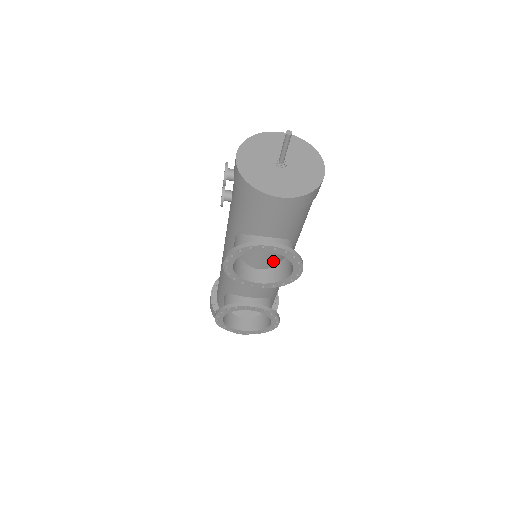
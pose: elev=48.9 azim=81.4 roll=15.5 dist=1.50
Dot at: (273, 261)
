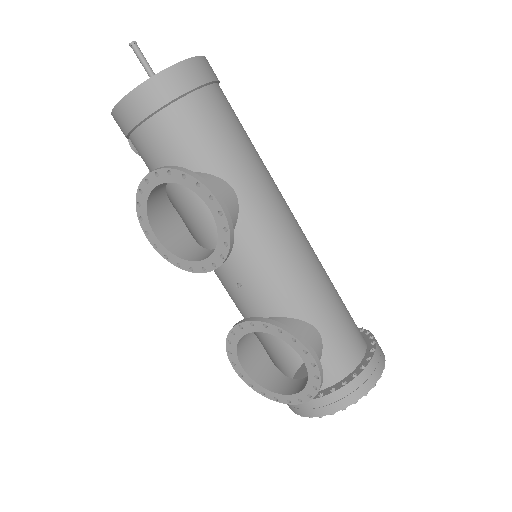
Dot at: occluded
